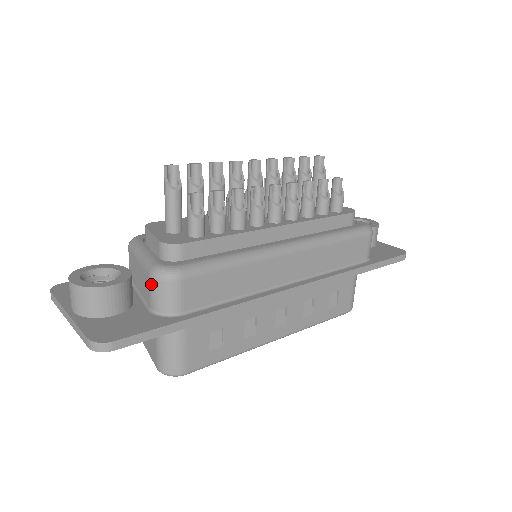
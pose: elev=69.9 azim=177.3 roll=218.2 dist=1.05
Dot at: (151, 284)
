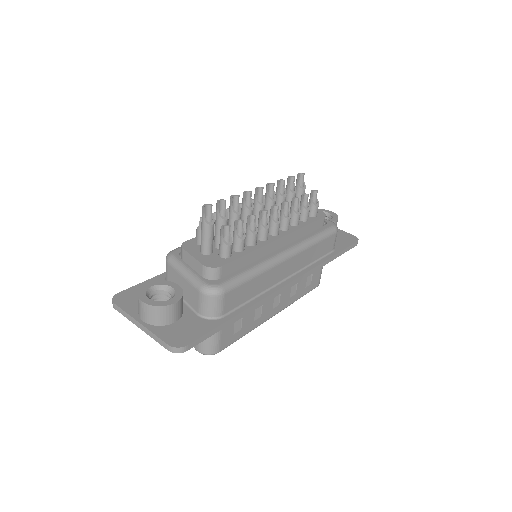
Dot at: (201, 298)
